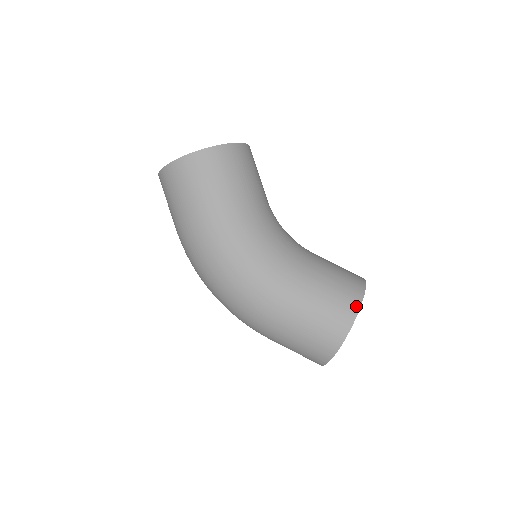
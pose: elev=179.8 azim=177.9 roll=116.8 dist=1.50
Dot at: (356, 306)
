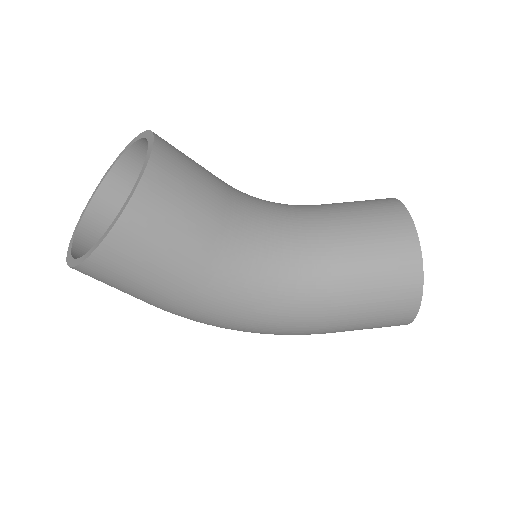
Dot at: (417, 284)
